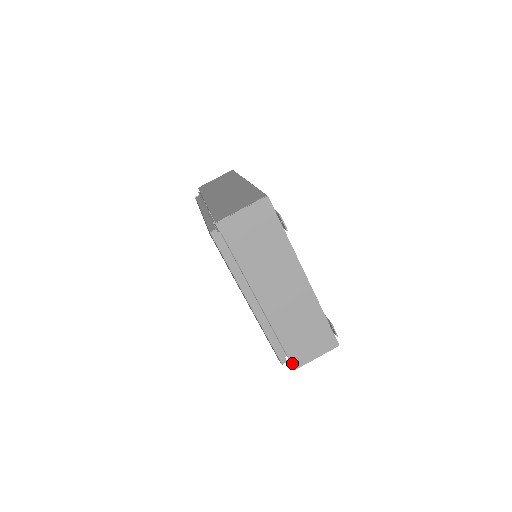
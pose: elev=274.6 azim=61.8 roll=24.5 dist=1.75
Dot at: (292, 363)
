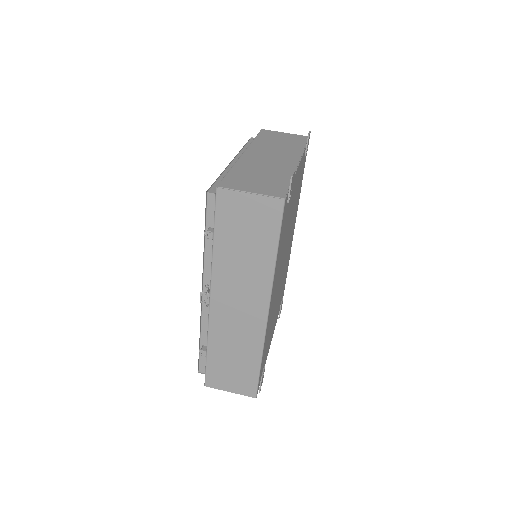
Dot at: (221, 183)
